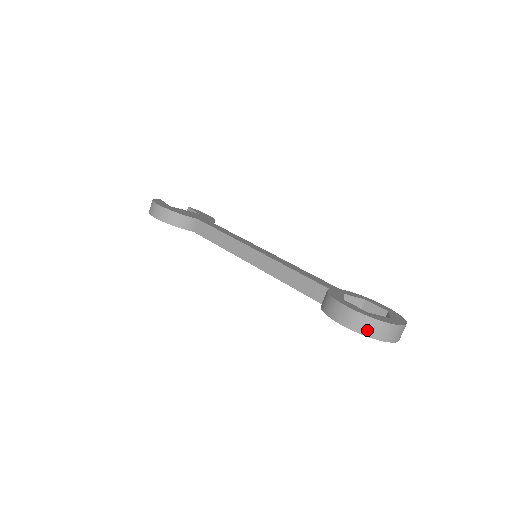
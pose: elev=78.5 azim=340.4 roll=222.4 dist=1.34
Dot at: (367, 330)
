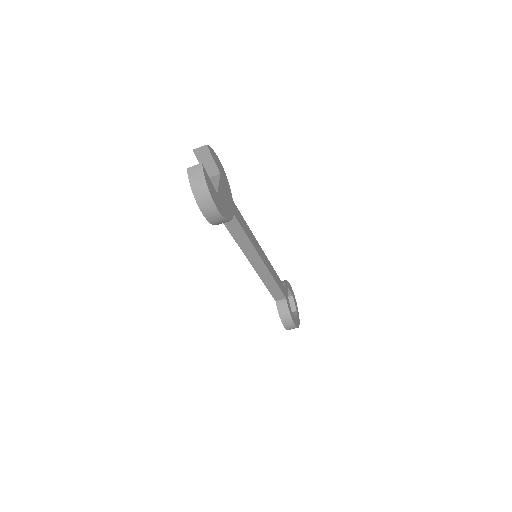
Dot at: occluded
